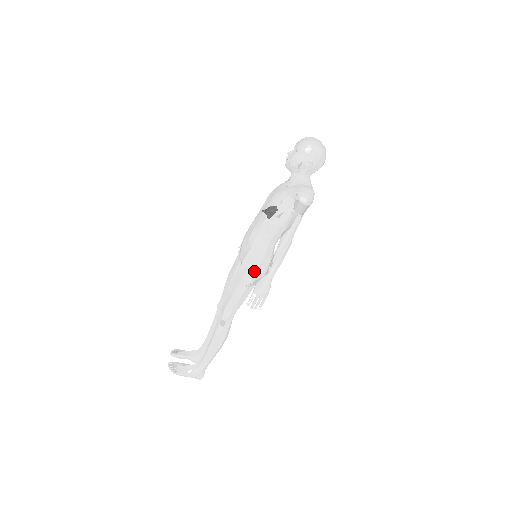
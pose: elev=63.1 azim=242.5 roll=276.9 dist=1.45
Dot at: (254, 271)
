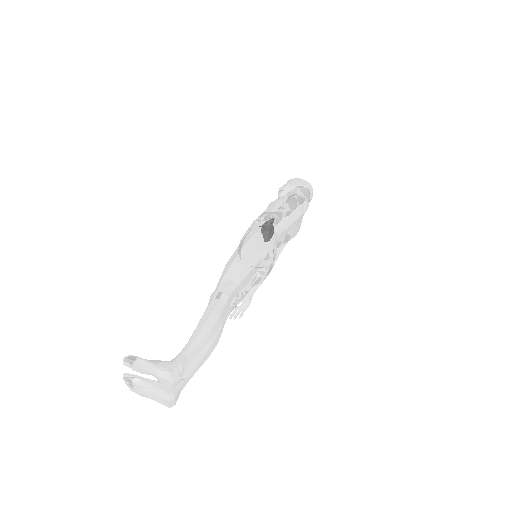
Dot at: (258, 242)
